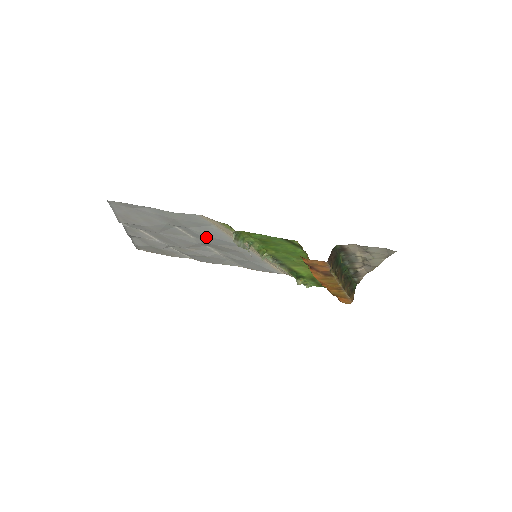
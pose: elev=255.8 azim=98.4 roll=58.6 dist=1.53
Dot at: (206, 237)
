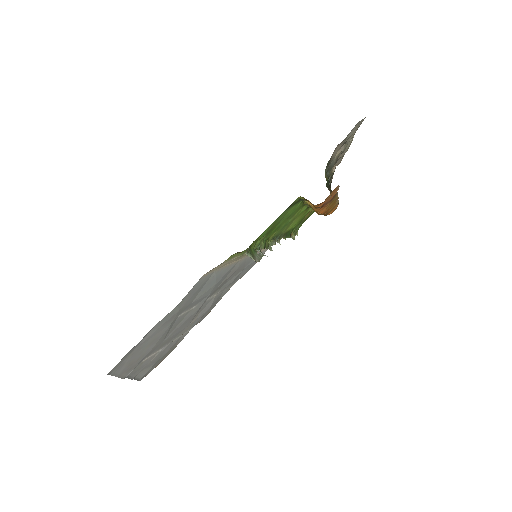
Dot at: (209, 292)
